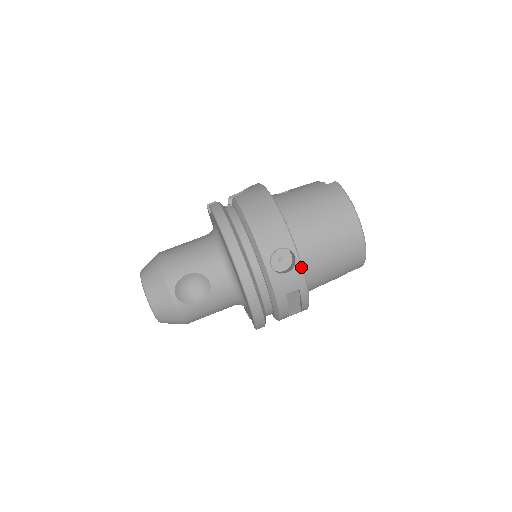
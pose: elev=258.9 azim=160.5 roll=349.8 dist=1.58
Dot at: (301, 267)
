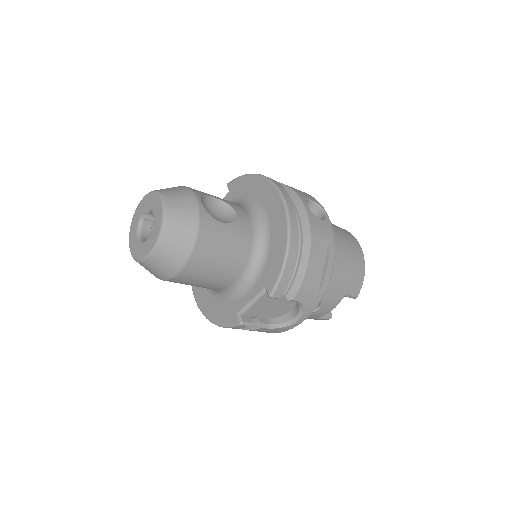
Dot at: (330, 222)
